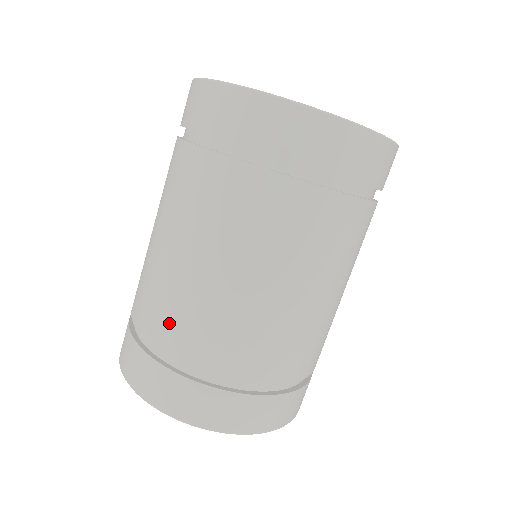
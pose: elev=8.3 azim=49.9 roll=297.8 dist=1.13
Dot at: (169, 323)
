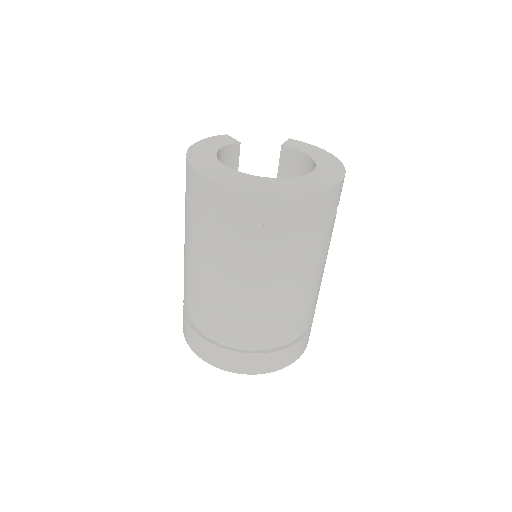
Dot at: (188, 301)
